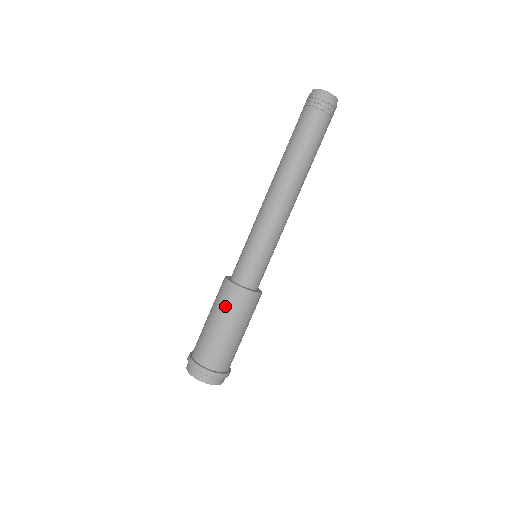
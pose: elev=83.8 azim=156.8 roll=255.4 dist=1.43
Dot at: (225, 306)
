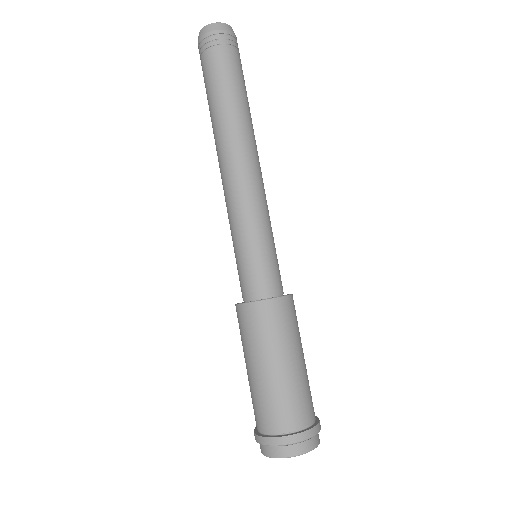
Dot at: (279, 333)
